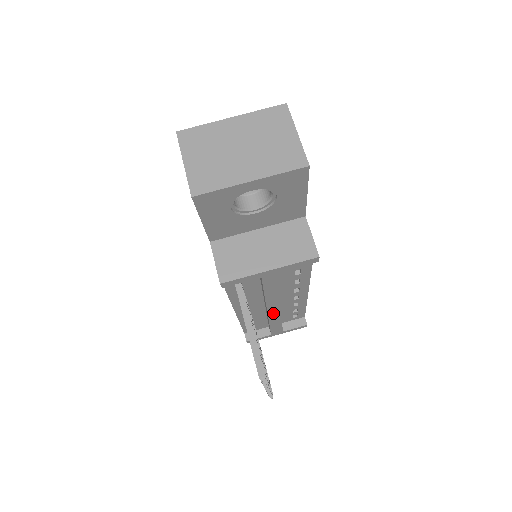
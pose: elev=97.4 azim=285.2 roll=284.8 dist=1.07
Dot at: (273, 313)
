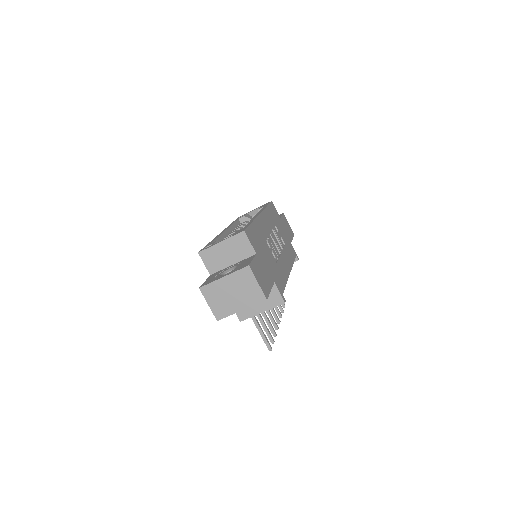
Dot at: occluded
